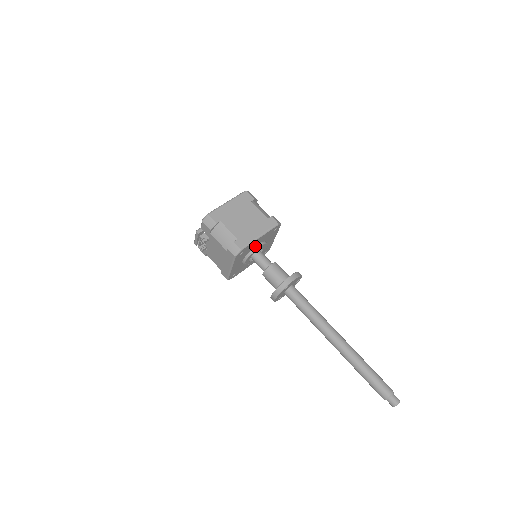
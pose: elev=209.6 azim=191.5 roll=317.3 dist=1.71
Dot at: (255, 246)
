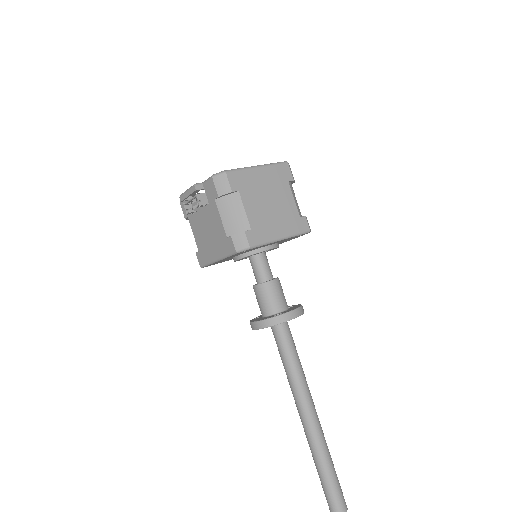
Dot at: (265, 246)
